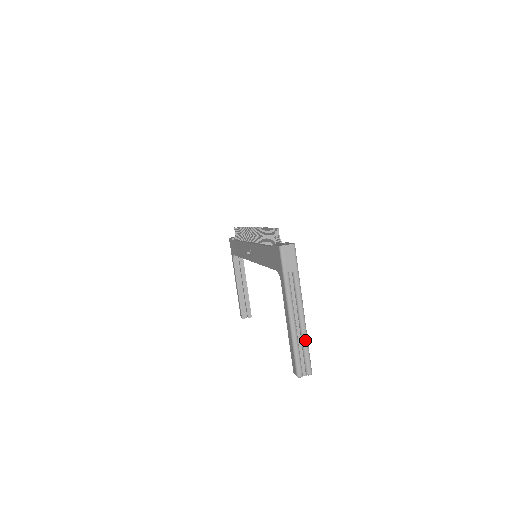
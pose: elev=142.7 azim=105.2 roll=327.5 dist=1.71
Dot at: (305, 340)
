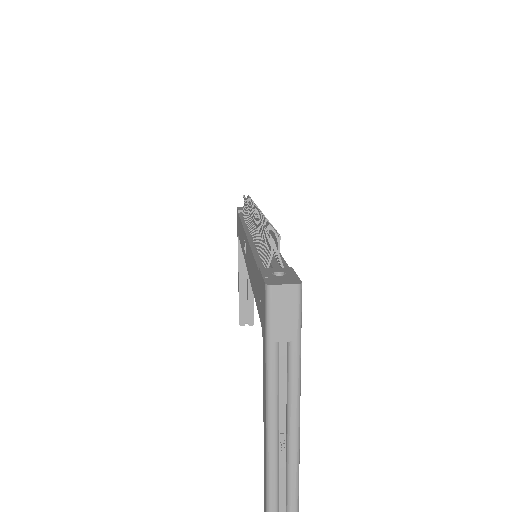
Dot at: (293, 475)
